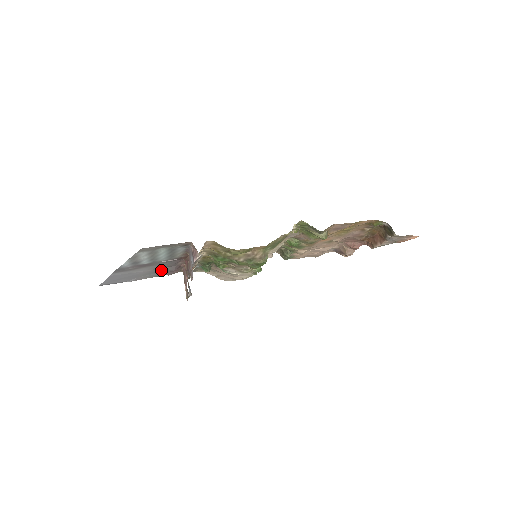
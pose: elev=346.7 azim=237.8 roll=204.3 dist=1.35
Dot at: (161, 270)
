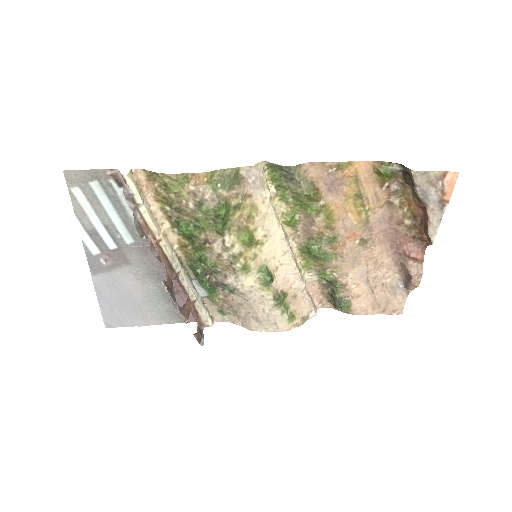
Dot at: (160, 294)
